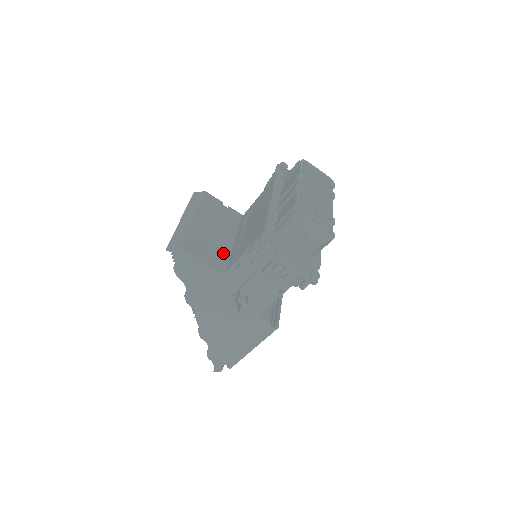
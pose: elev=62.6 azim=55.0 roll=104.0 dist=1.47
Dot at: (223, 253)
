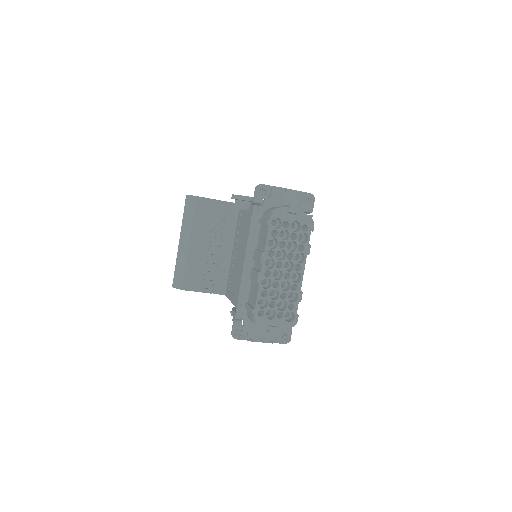
Dot at: (222, 271)
